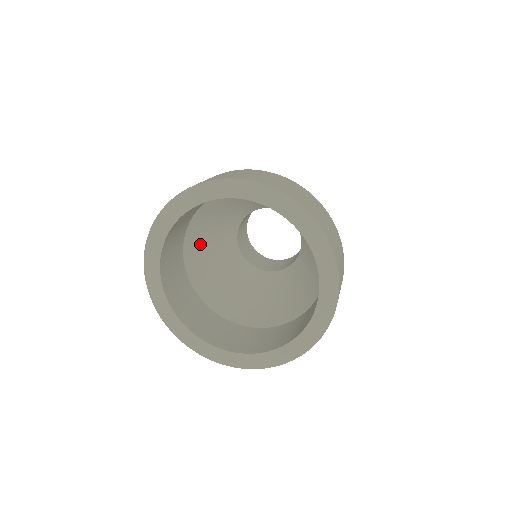
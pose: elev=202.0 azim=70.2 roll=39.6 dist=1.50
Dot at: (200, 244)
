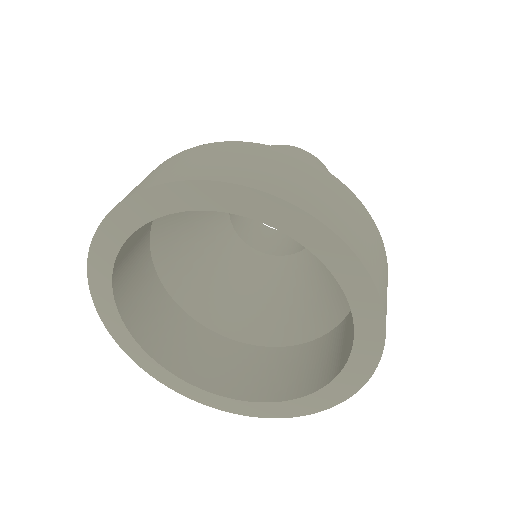
Dot at: (179, 254)
